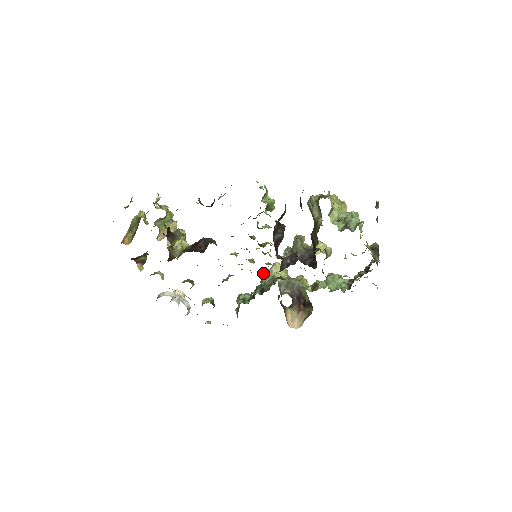
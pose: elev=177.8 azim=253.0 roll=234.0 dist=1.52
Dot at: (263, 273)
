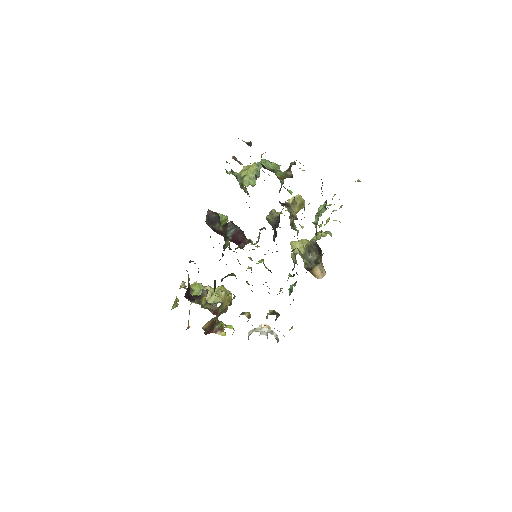
Dot at: (293, 259)
